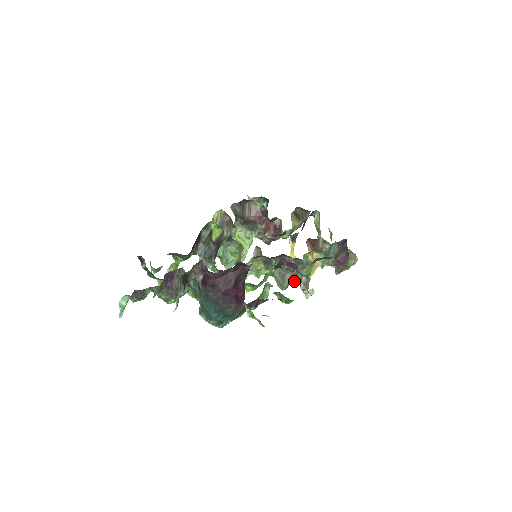
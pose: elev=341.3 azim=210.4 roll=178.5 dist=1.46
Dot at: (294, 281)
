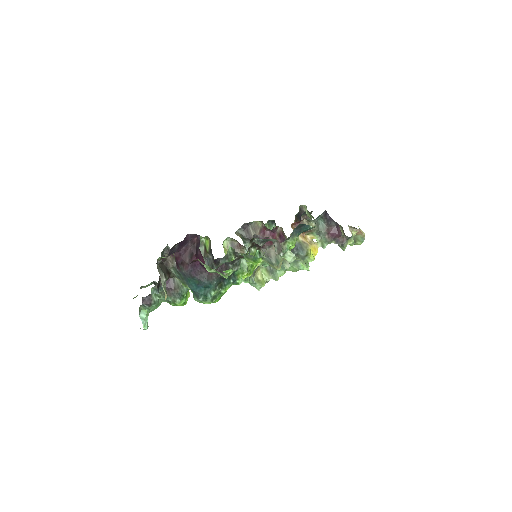
Dot at: occluded
